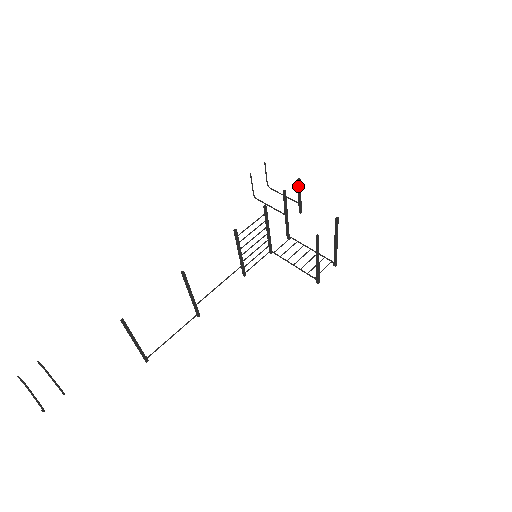
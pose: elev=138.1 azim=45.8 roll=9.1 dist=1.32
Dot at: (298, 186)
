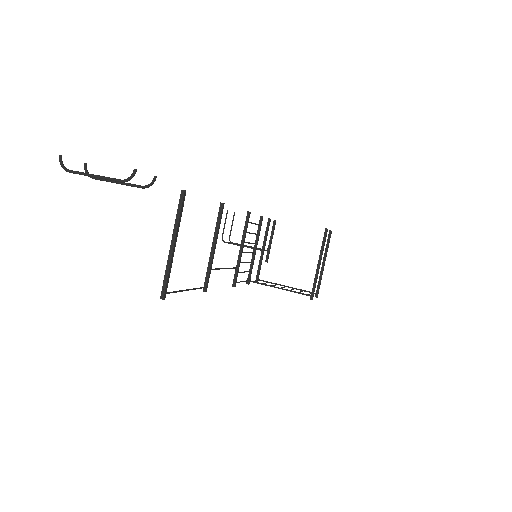
Dot at: (273, 228)
